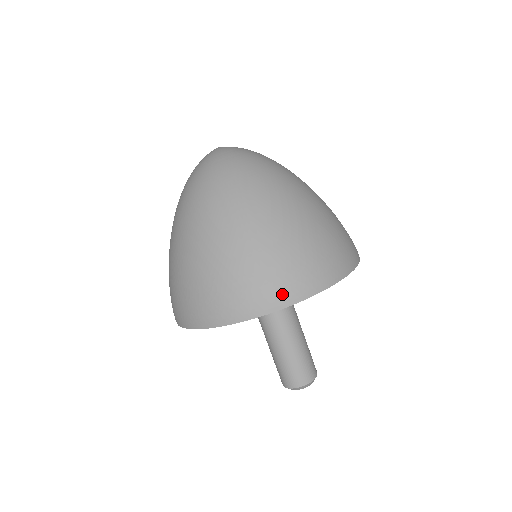
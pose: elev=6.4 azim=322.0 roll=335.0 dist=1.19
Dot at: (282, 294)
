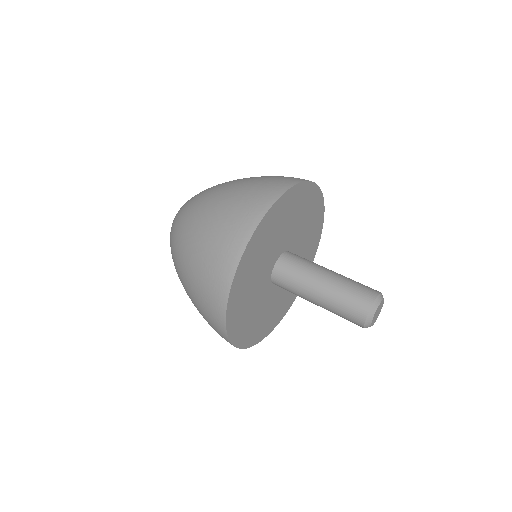
Dot at: (247, 222)
